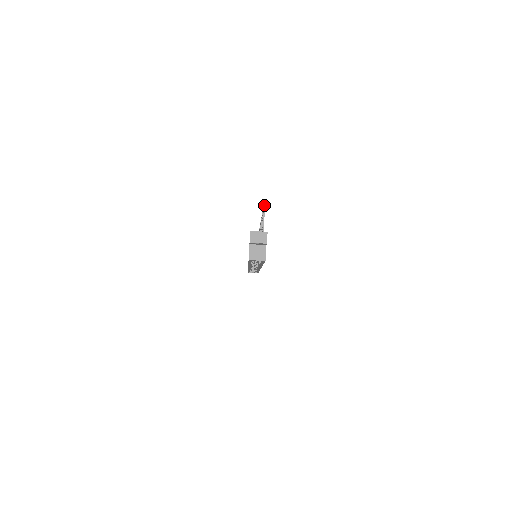
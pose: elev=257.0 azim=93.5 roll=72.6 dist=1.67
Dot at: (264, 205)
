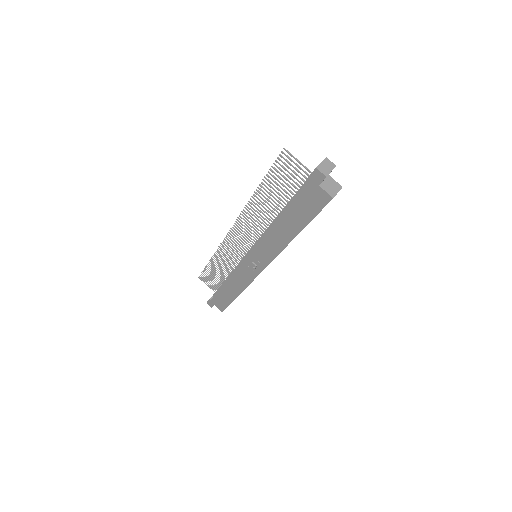
Dot at: (286, 150)
